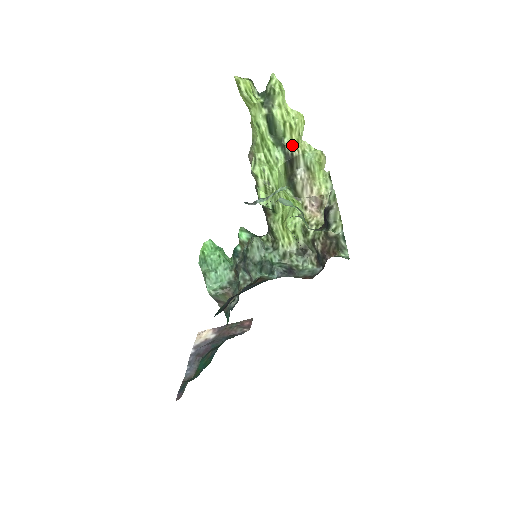
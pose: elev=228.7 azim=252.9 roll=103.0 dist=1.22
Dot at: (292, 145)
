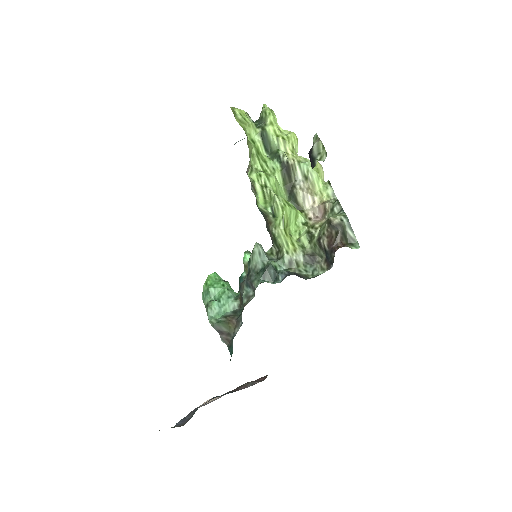
Dot at: (287, 156)
